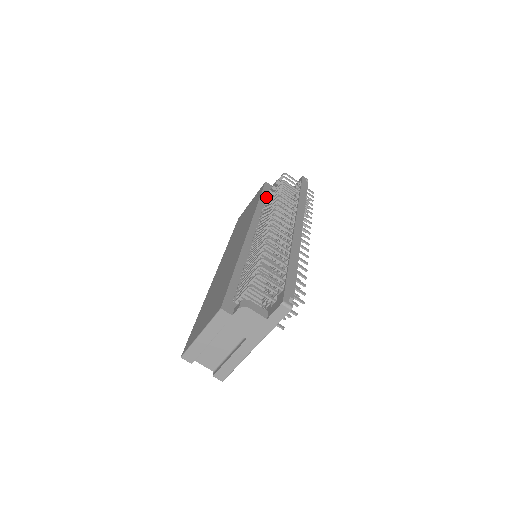
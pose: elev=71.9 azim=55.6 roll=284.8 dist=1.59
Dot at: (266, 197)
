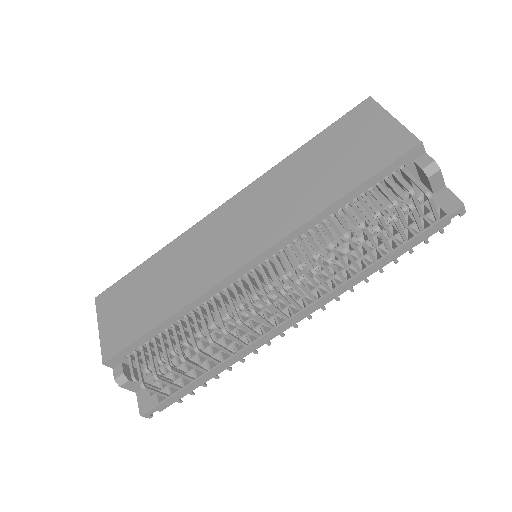
Dot at: (371, 186)
